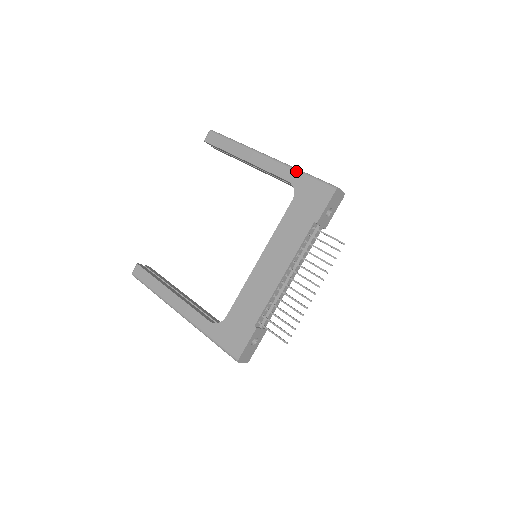
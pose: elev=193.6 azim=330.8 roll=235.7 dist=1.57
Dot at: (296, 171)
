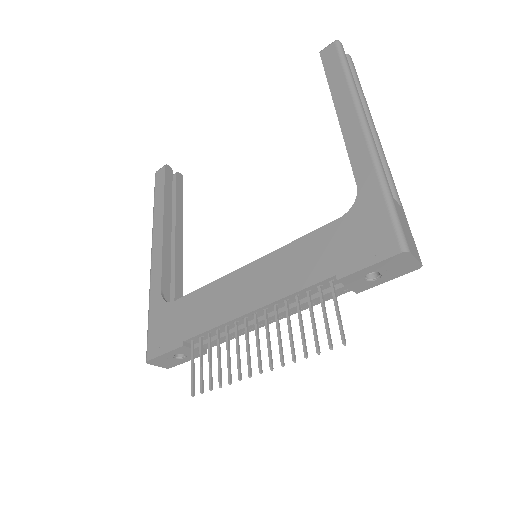
Dot at: (378, 177)
